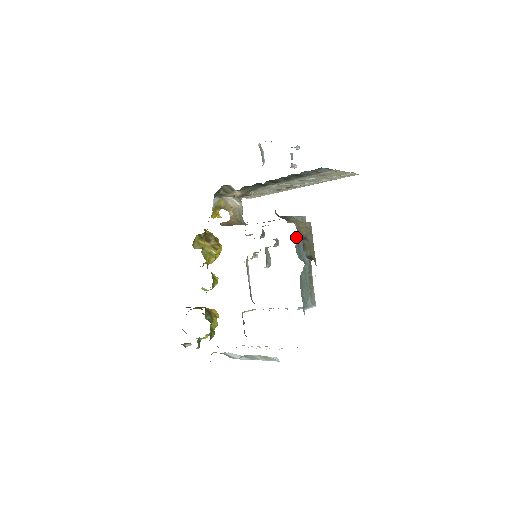
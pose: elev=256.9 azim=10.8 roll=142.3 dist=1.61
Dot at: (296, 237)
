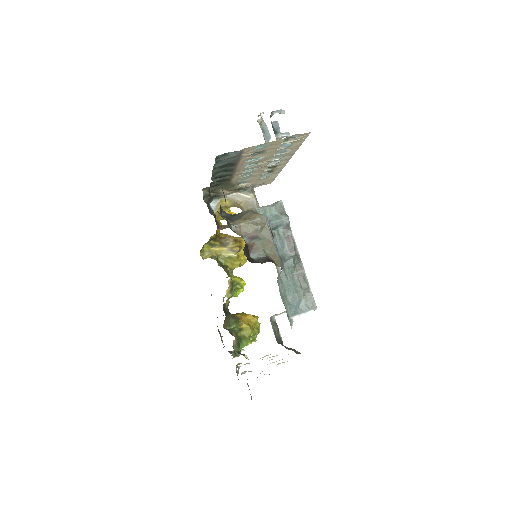
Dot at: occluded
